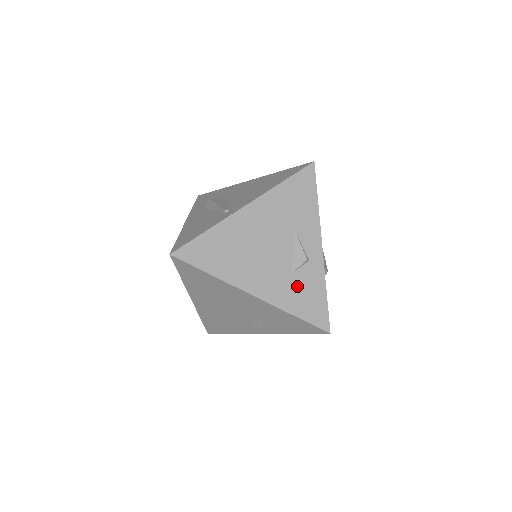
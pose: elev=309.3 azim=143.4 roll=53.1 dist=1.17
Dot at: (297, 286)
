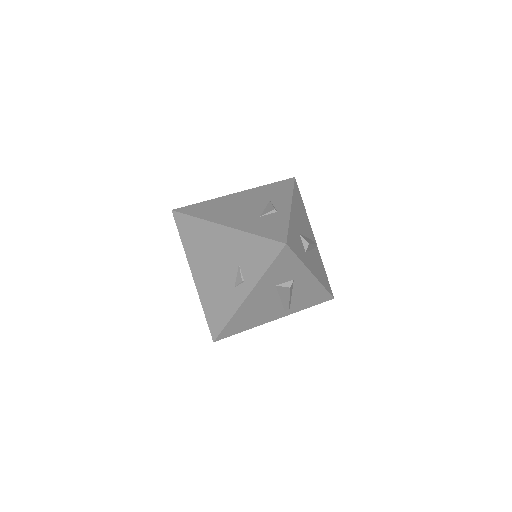
Dot at: (263, 222)
